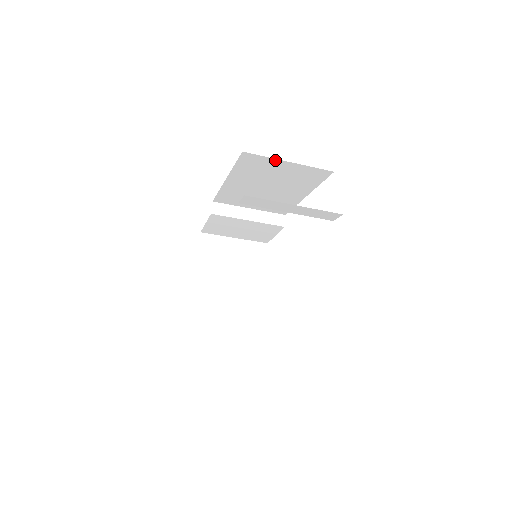
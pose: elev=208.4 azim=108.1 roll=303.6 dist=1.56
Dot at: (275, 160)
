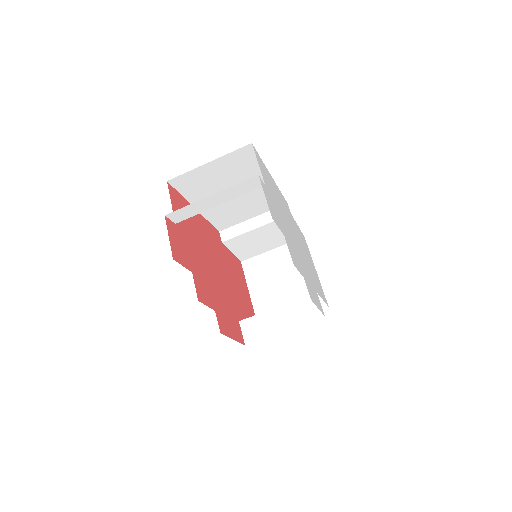
Dot at: (197, 169)
